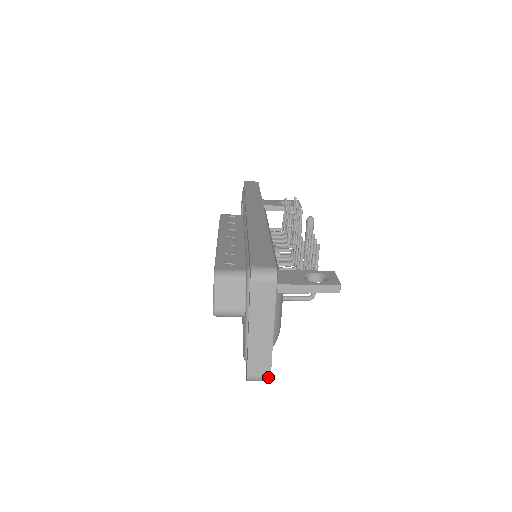
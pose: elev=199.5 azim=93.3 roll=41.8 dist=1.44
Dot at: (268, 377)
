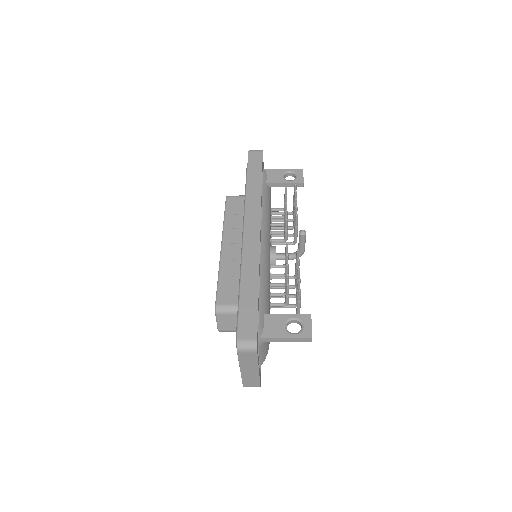
Dot at: occluded
